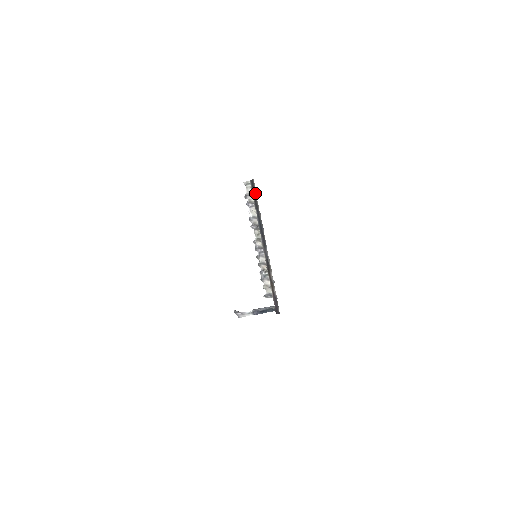
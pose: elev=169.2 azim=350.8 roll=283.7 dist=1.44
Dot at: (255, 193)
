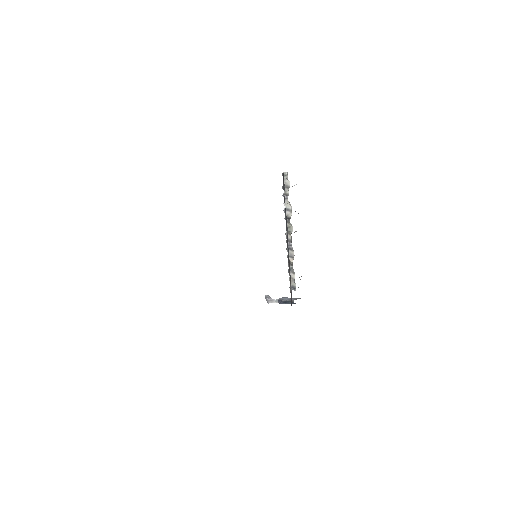
Dot at: (284, 187)
